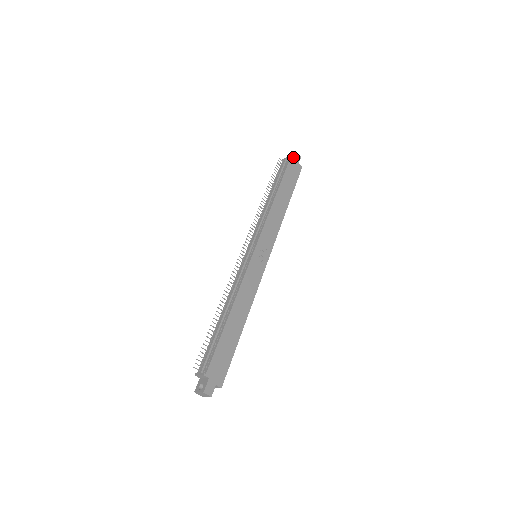
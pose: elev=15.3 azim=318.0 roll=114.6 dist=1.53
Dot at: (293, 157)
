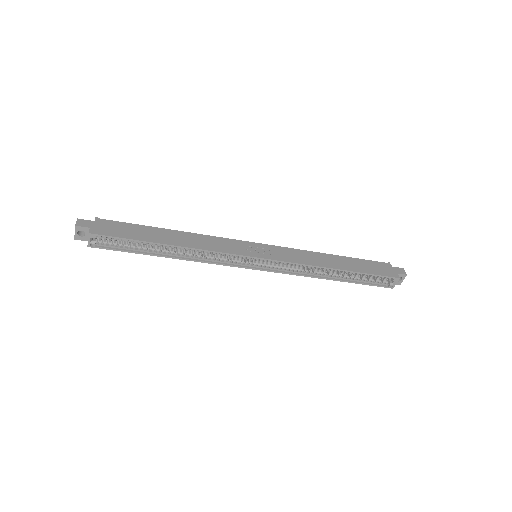
Dot at: (394, 267)
